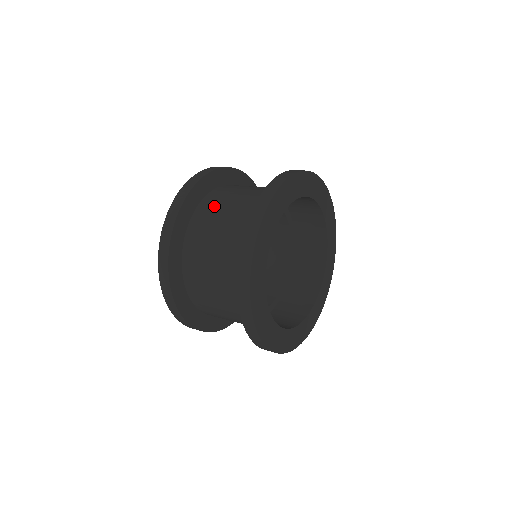
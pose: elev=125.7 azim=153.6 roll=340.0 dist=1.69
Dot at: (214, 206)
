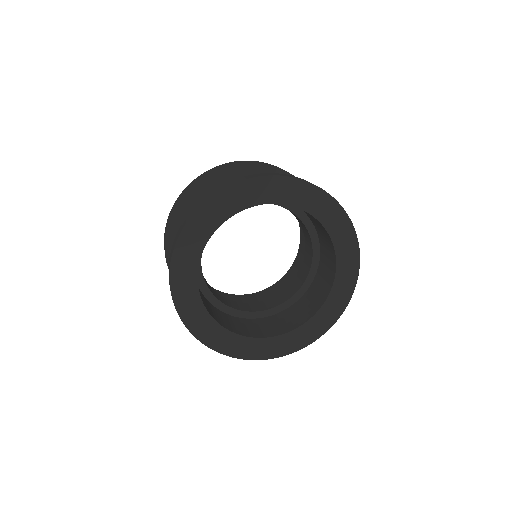
Dot at: occluded
